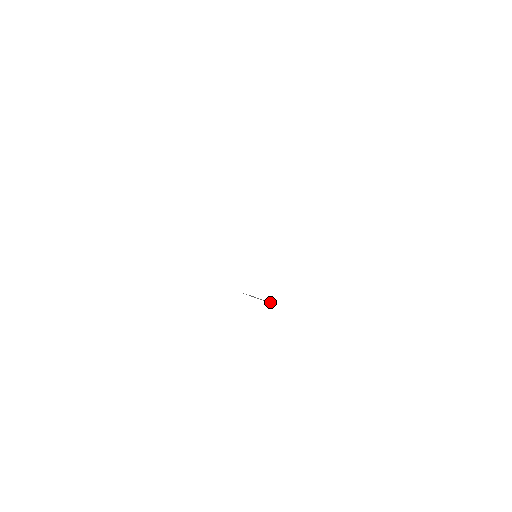
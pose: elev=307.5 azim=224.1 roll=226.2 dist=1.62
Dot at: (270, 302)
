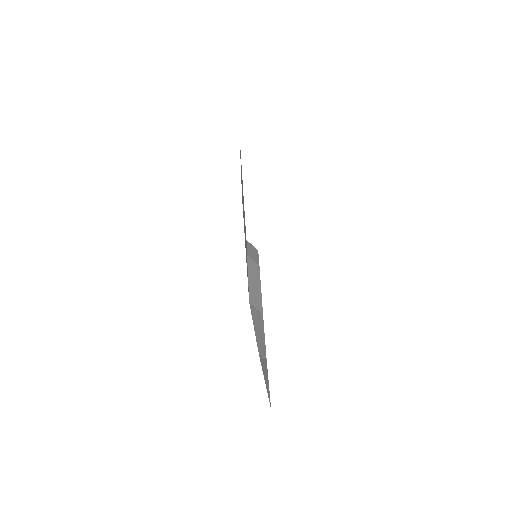
Dot at: (261, 299)
